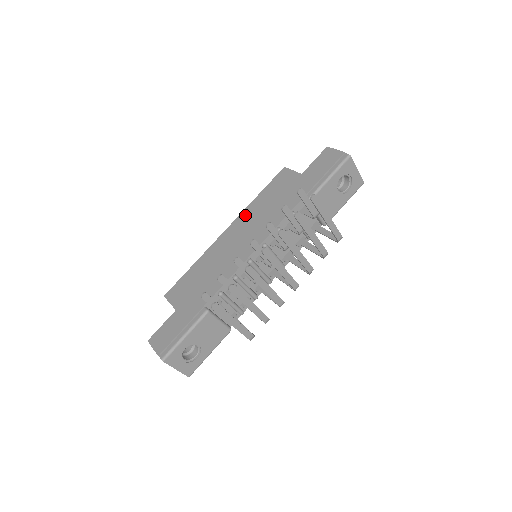
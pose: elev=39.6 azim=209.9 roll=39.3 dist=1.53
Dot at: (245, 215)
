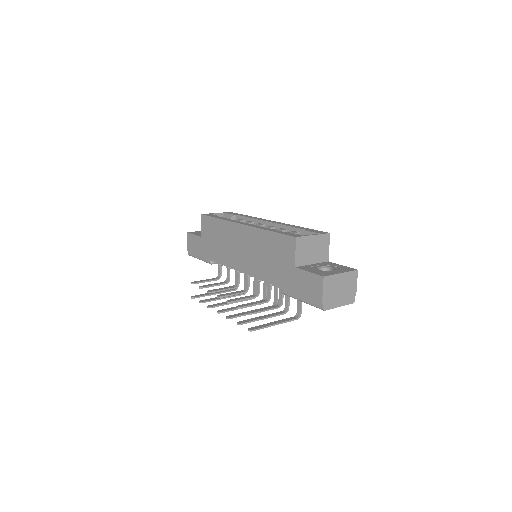
Dot at: (254, 234)
